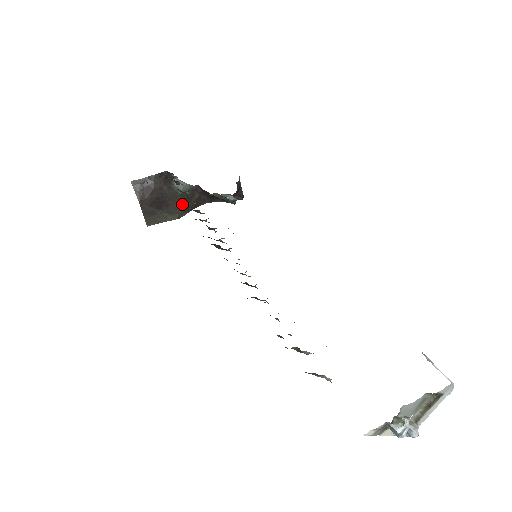
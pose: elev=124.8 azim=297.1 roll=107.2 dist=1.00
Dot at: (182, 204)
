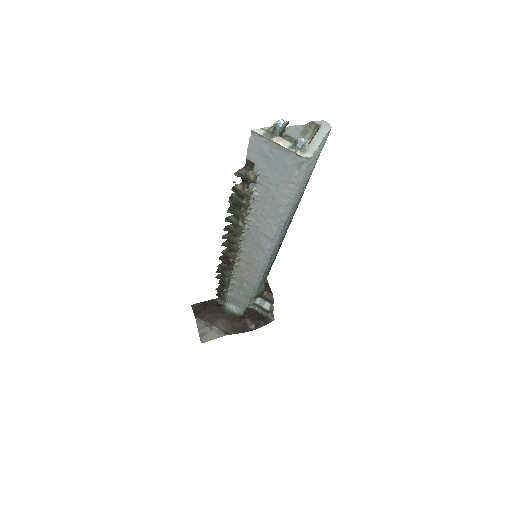
Dot at: (230, 322)
